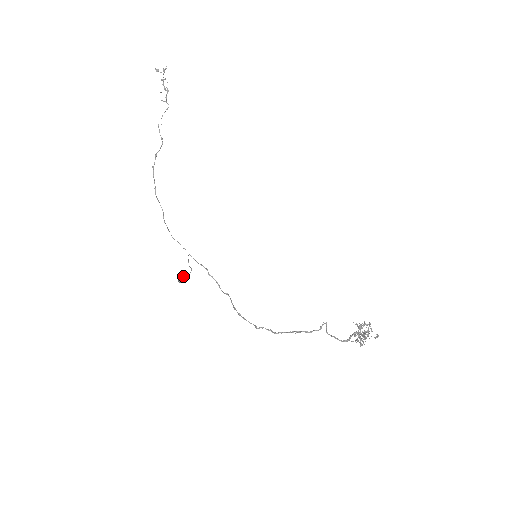
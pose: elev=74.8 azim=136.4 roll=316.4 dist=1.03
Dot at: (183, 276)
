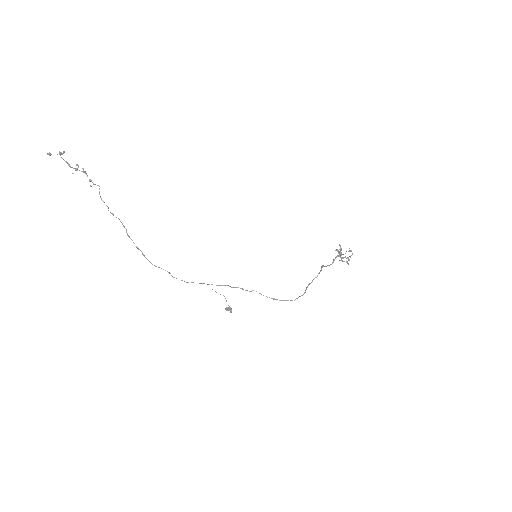
Dot at: (229, 307)
